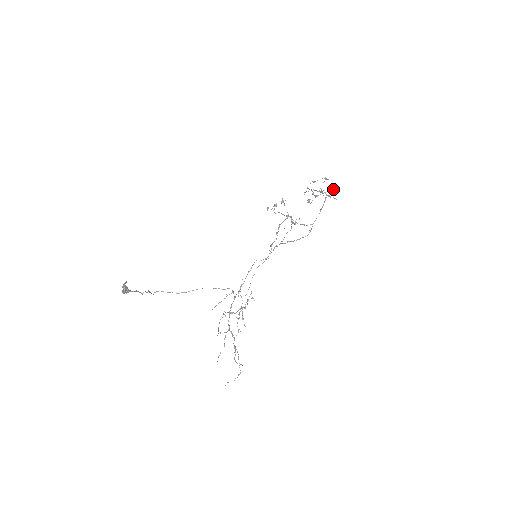
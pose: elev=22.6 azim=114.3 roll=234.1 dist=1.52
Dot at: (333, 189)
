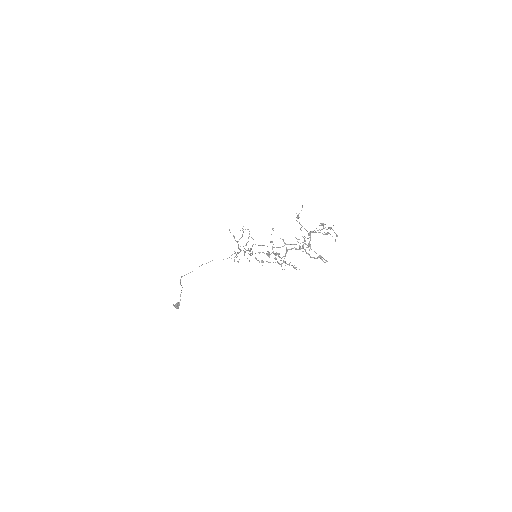
Dot at: occluded
